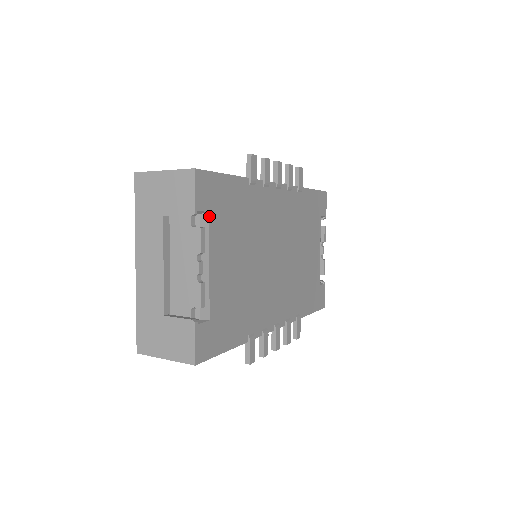
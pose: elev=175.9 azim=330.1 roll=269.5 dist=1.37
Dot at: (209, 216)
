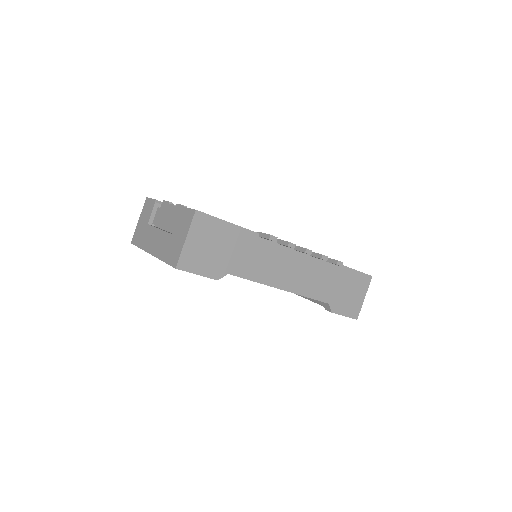
Dot at: occluded
